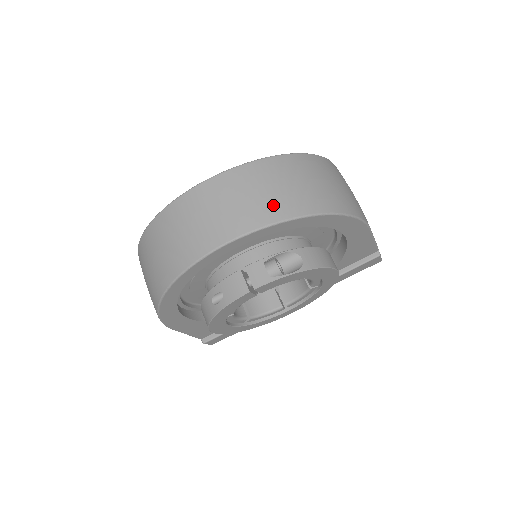
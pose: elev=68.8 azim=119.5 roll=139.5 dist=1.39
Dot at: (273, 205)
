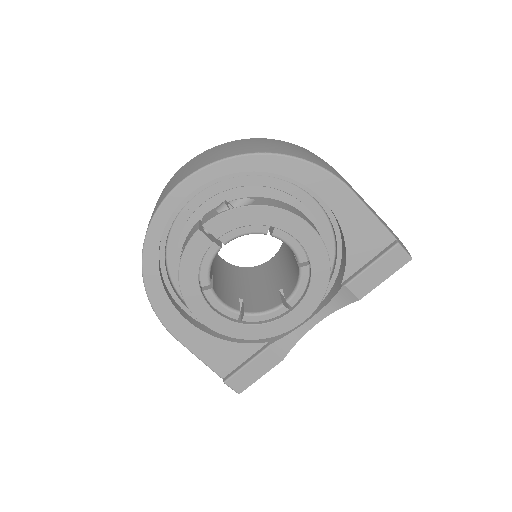
Dot at: (222, 154)
